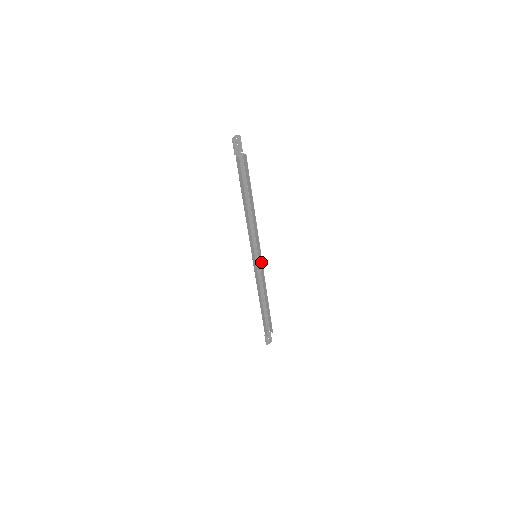
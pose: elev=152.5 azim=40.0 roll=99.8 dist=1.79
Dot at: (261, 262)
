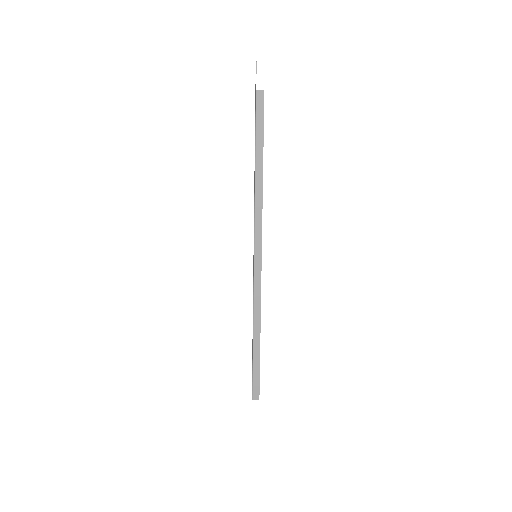
Dot at: occluded
